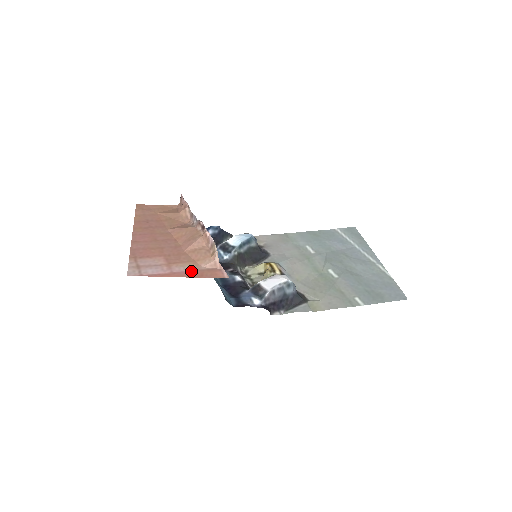
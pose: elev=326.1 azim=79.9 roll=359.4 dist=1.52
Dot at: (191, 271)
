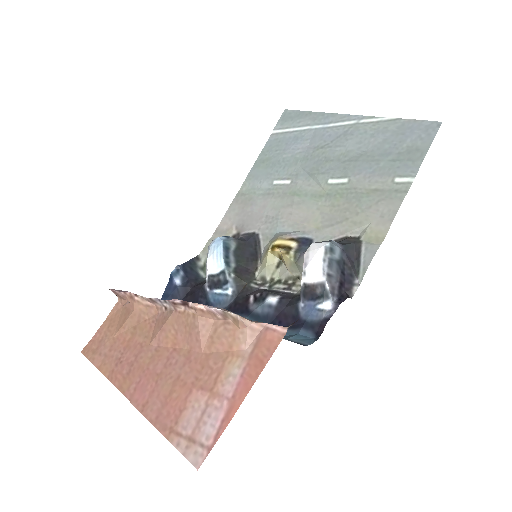
Dot at: (244, 371)
